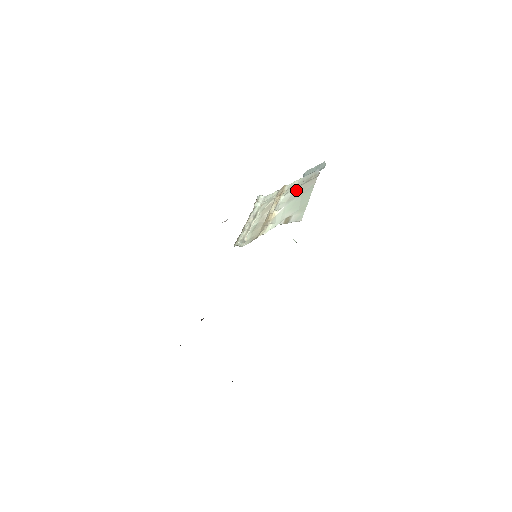
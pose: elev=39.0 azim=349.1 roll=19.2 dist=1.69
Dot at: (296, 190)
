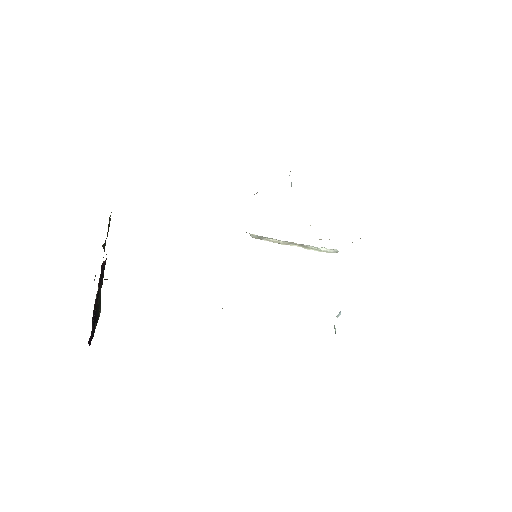
Dot at: occluded
